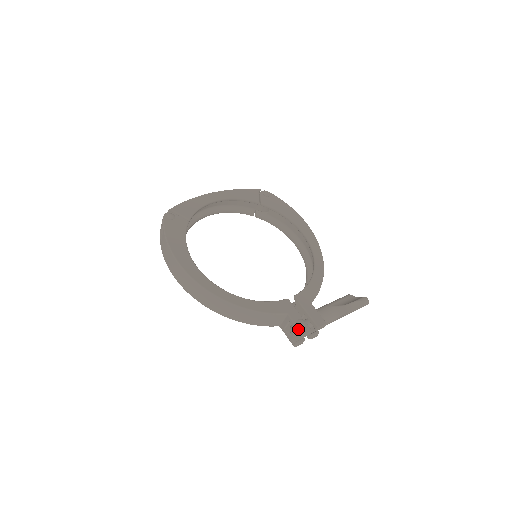
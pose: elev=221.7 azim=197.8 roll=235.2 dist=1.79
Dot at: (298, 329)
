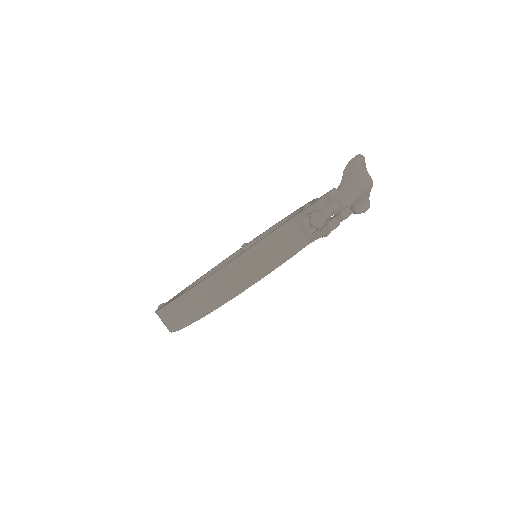
Dot at: (308, 209)
